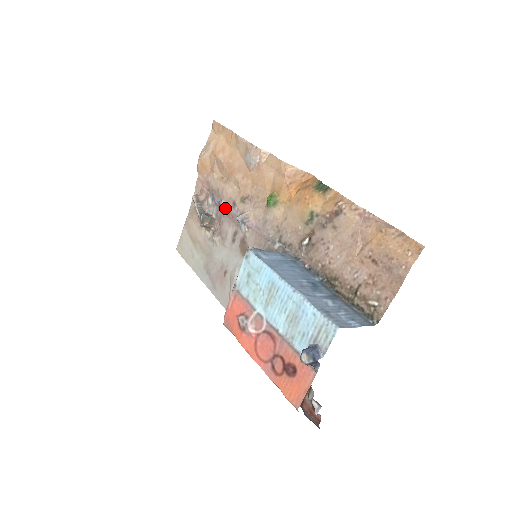
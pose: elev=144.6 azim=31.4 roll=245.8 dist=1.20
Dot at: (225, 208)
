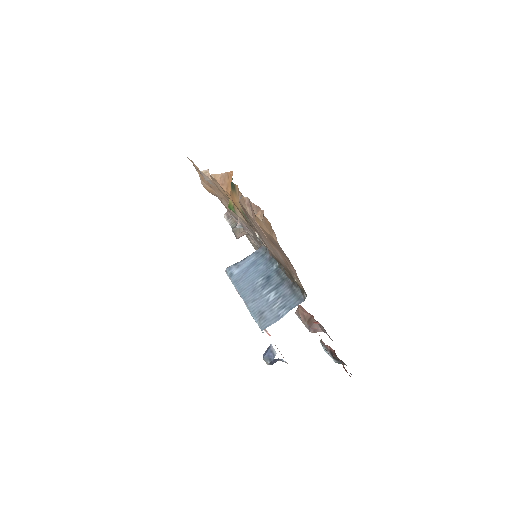
Dot at: occluded
